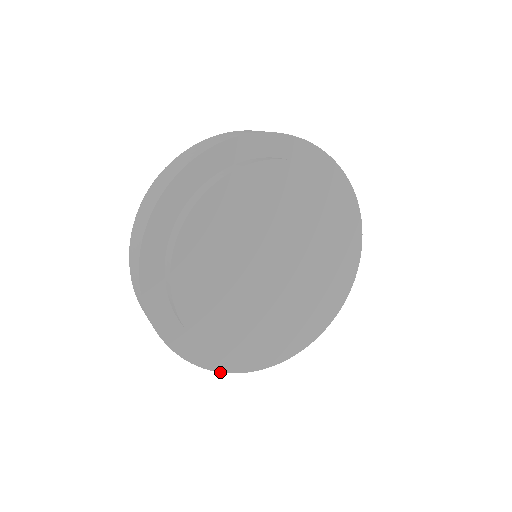
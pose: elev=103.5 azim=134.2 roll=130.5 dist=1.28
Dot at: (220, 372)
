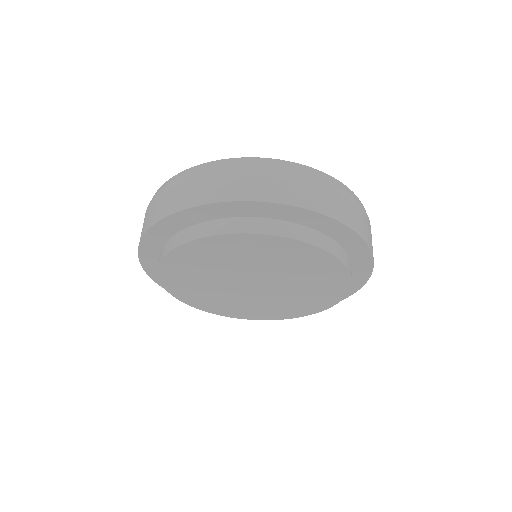
Dot at: (162, 287)
